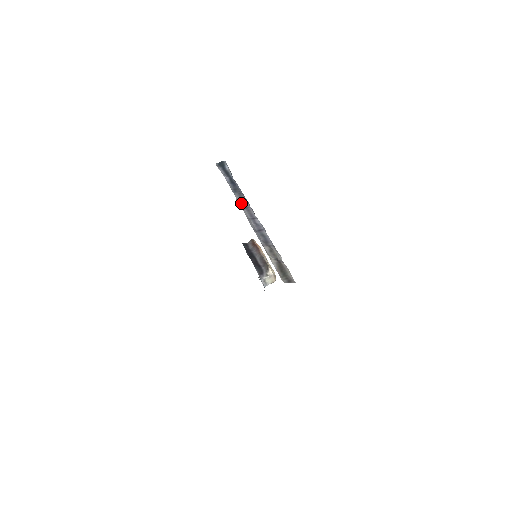
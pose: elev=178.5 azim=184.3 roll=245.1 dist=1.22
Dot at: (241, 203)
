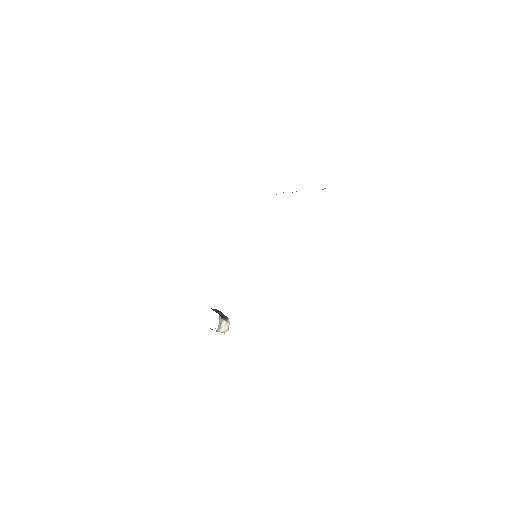
Dot at: occluded
